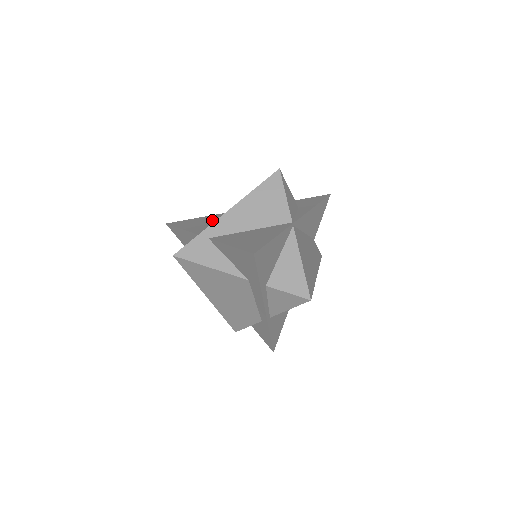
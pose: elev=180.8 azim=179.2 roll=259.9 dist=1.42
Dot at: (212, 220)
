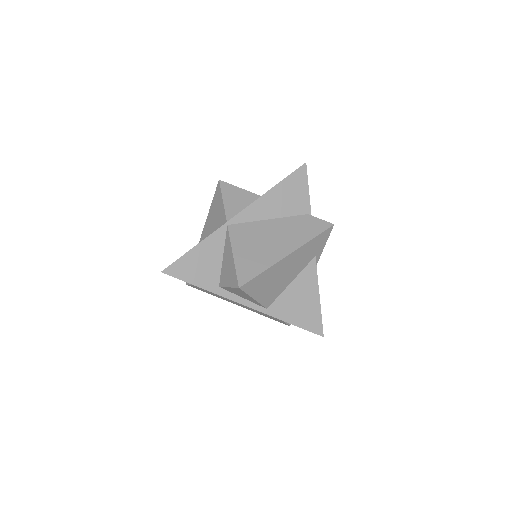
Dot at: occluded
